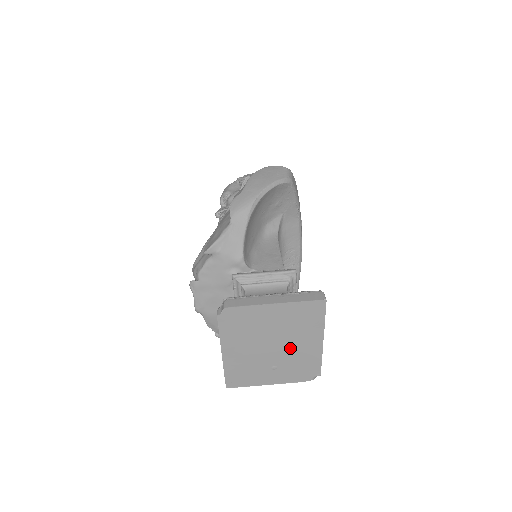
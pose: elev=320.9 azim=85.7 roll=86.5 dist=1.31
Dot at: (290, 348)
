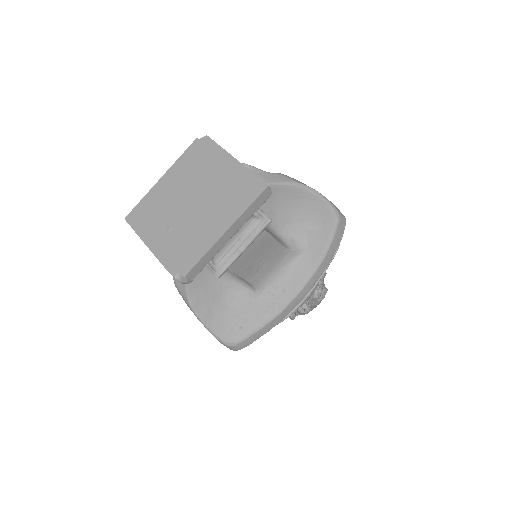
Dot at: (199, 217)
